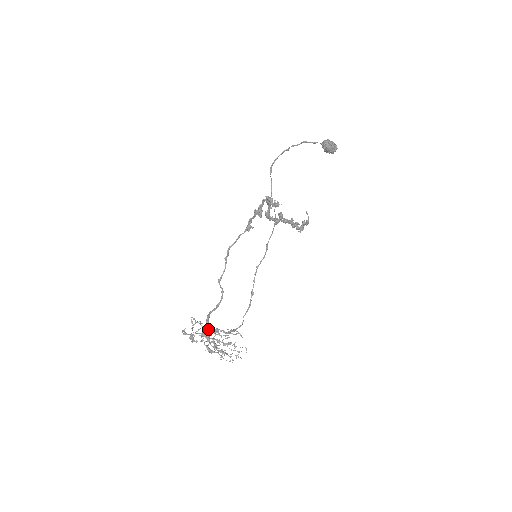
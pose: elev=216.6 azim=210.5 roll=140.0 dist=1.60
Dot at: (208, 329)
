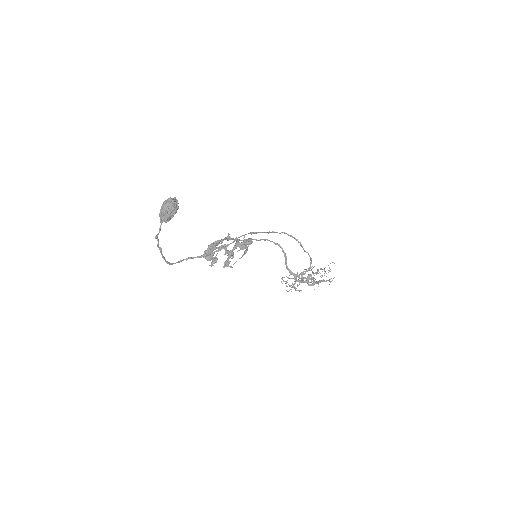
Dot at: occluded
